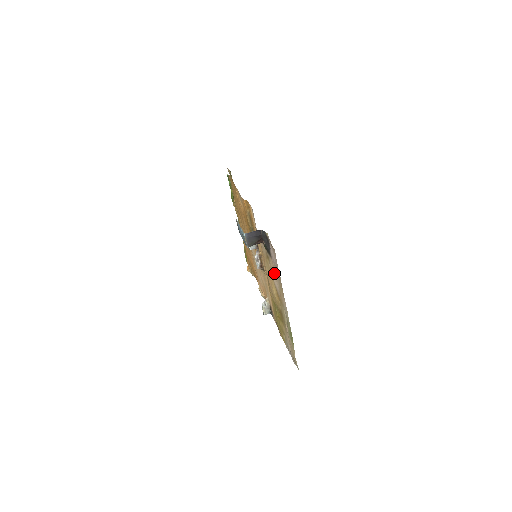
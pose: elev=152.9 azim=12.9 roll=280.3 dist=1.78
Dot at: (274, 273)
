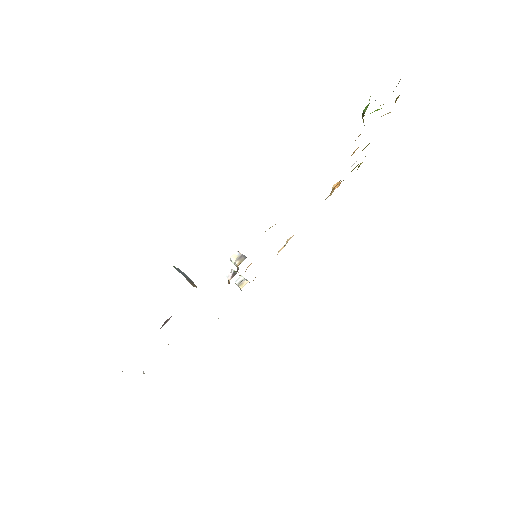
Dot at: occluded
